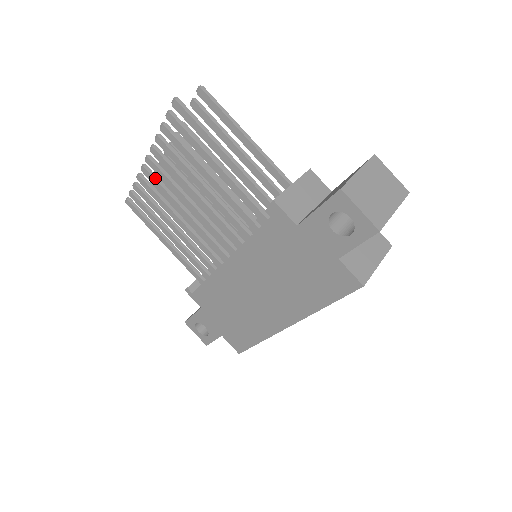
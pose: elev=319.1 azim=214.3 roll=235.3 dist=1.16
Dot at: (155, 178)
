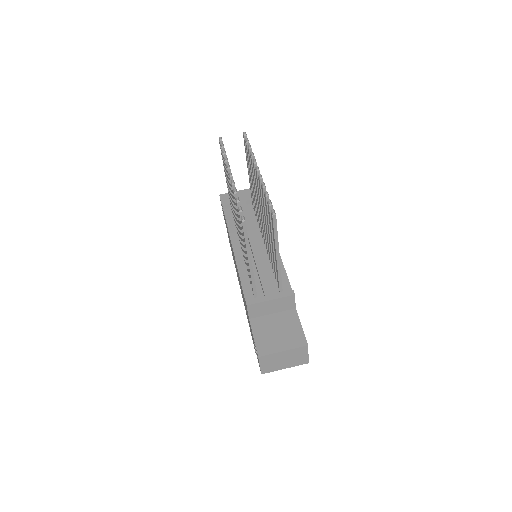
Dot at: occluded
